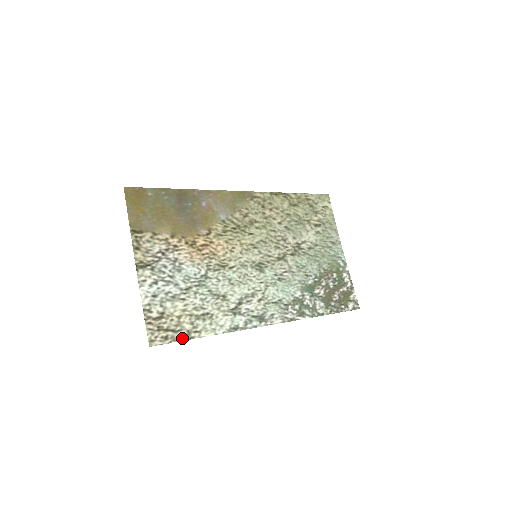
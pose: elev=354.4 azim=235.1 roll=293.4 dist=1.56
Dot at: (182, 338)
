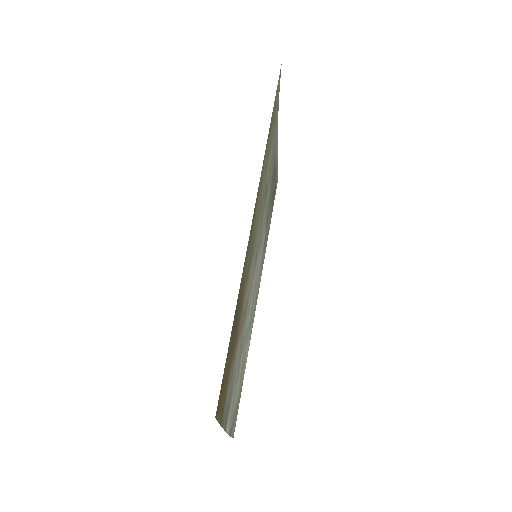
Dot at: occluded
